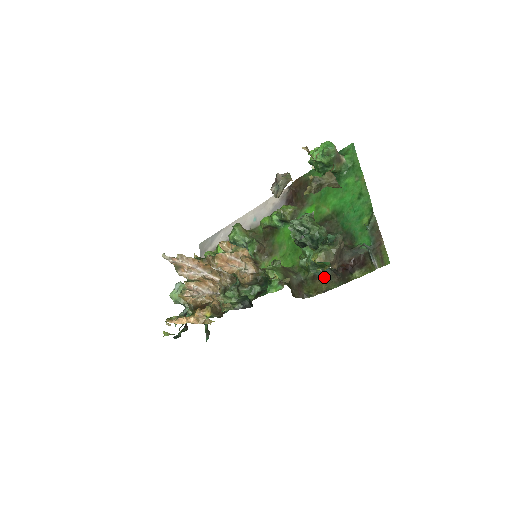
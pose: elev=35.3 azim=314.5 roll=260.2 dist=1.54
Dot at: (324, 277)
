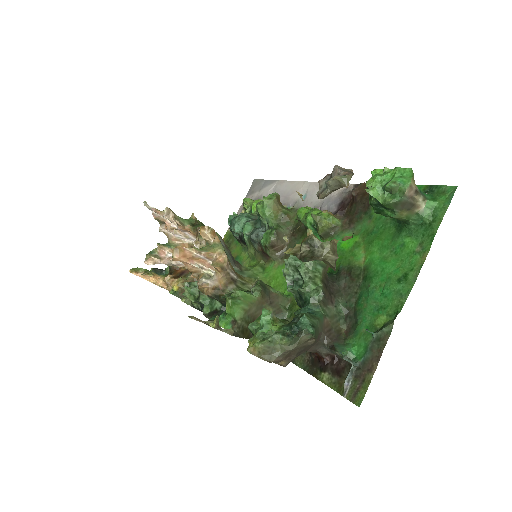
Dot at: occluded
